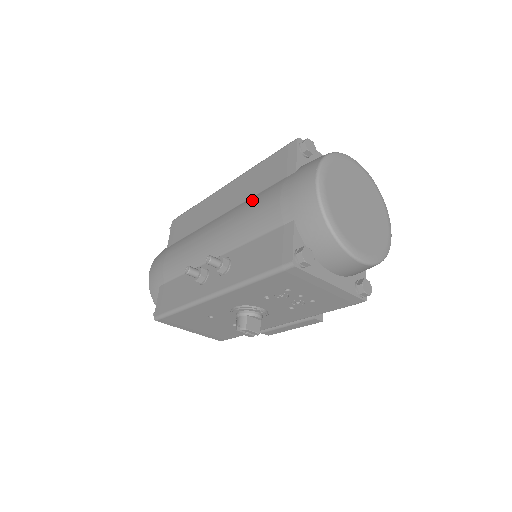
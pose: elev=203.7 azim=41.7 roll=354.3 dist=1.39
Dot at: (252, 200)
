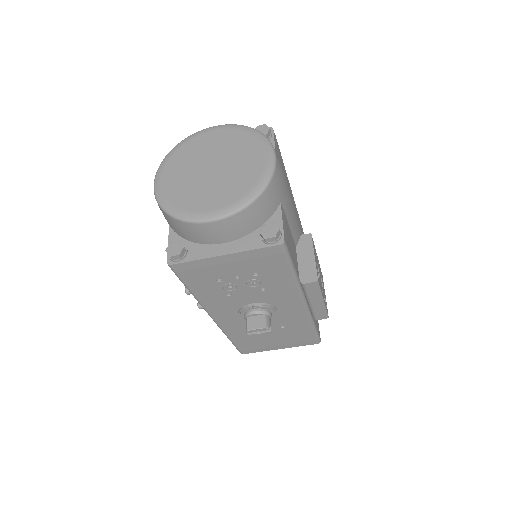
Dot at: occluded
